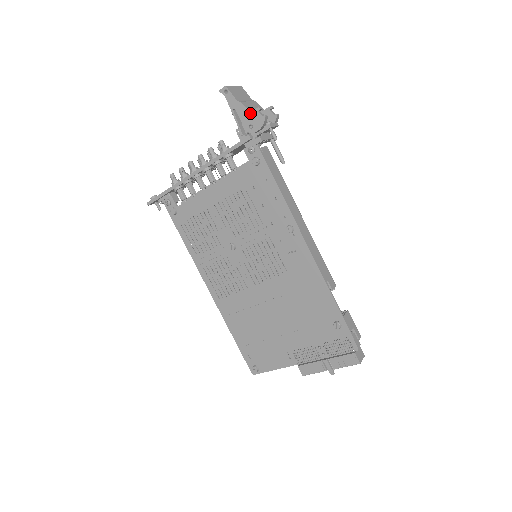
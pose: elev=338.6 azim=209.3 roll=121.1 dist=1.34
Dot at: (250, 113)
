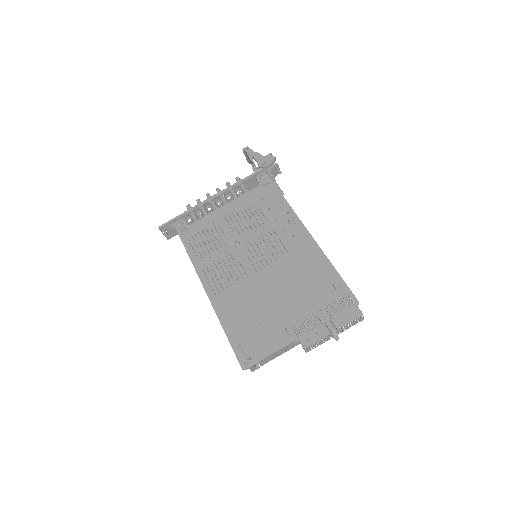
Dot at: (264, 156)
